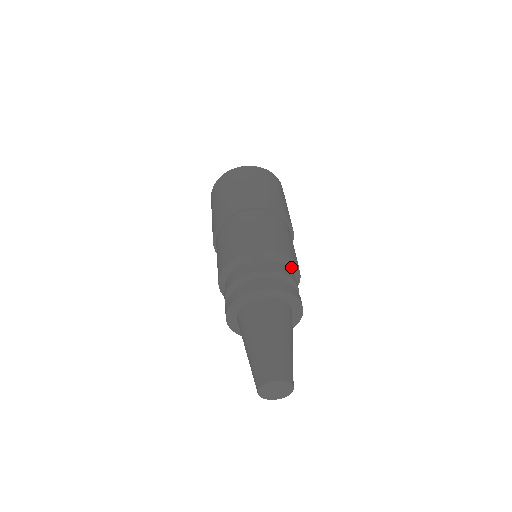
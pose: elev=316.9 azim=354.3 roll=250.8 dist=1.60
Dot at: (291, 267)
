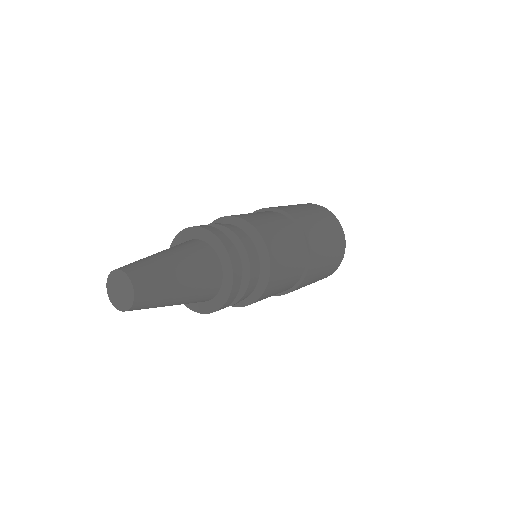
Dot at: (247, 230)
